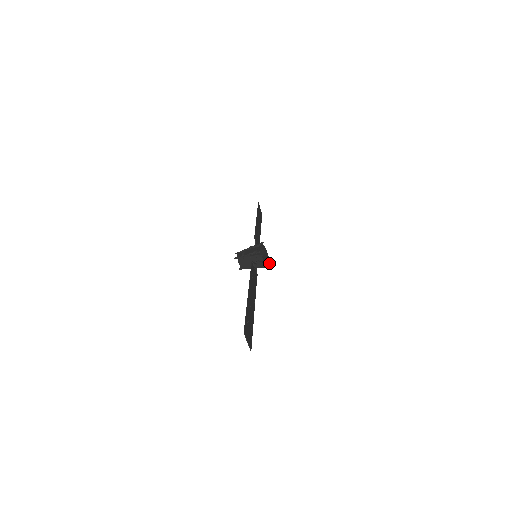
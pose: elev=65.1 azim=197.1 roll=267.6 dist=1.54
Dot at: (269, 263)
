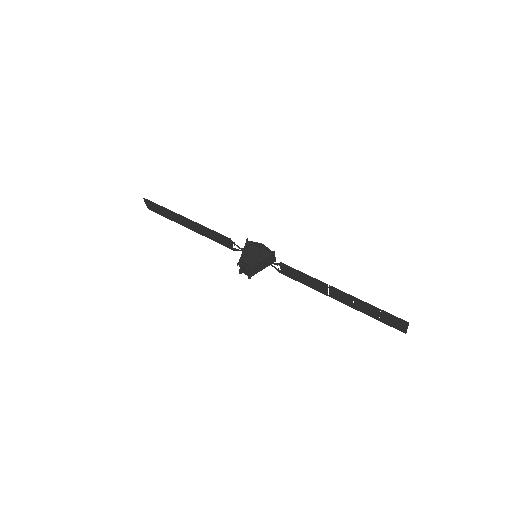
Dot at: occluded
